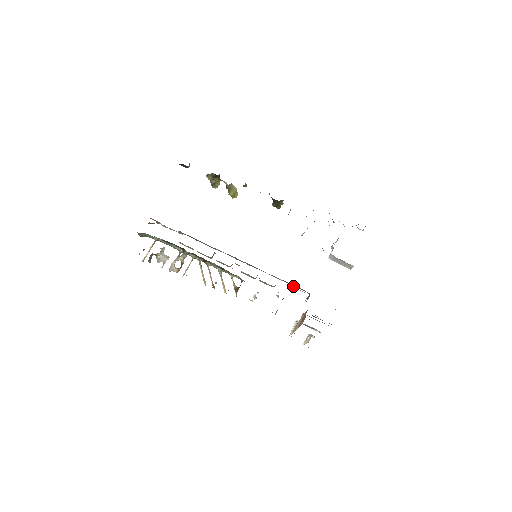
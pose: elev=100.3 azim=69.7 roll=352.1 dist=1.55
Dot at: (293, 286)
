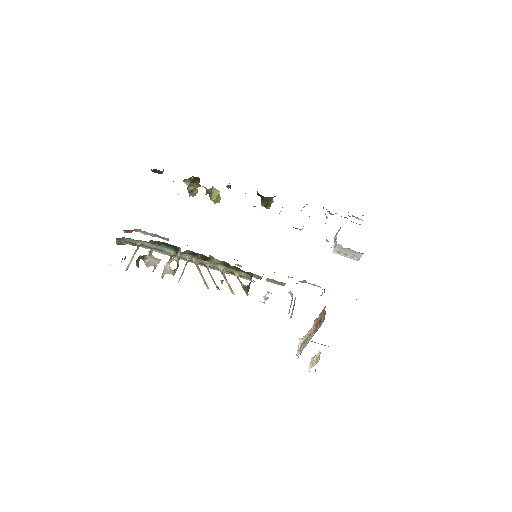
Dot at: (305, 281)
